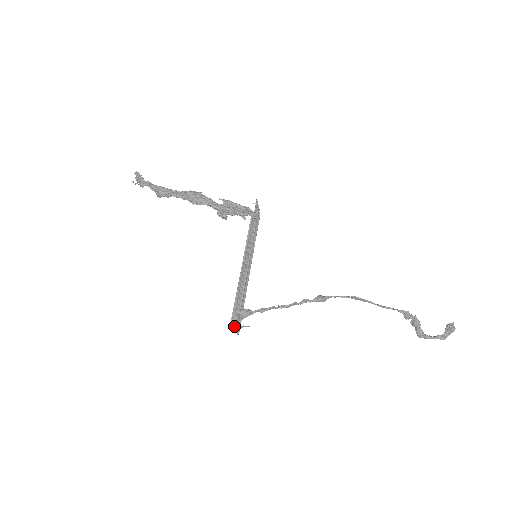
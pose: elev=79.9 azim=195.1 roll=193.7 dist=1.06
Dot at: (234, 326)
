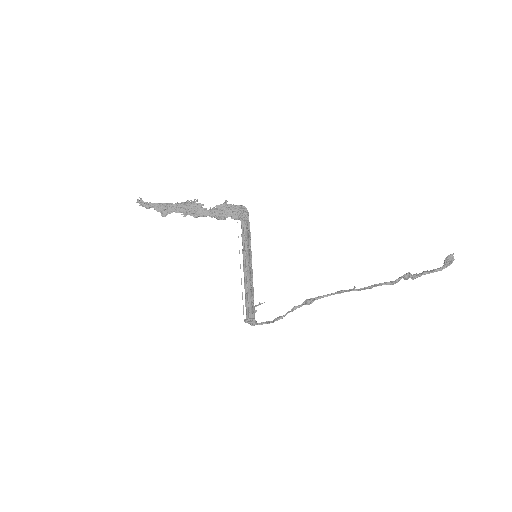
Dot at: occluded
